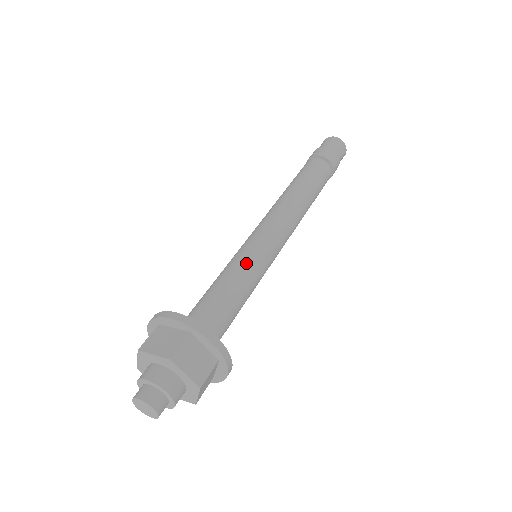
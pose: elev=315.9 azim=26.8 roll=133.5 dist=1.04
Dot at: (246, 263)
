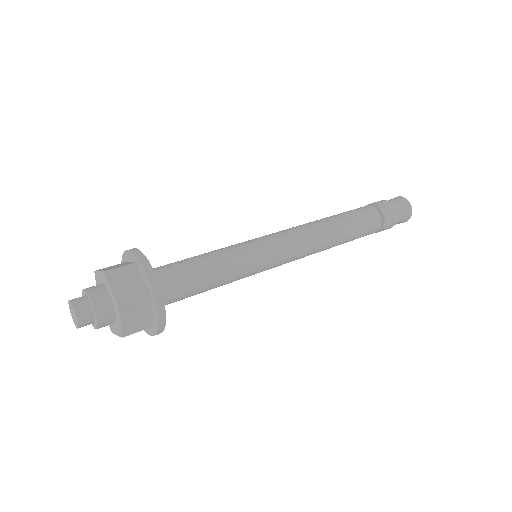
Dot at: (233, 248)
